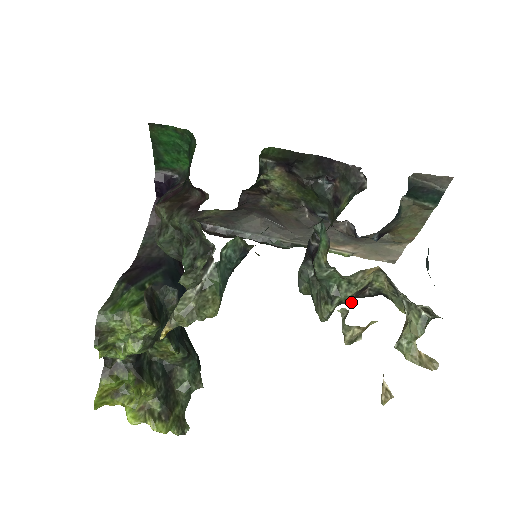
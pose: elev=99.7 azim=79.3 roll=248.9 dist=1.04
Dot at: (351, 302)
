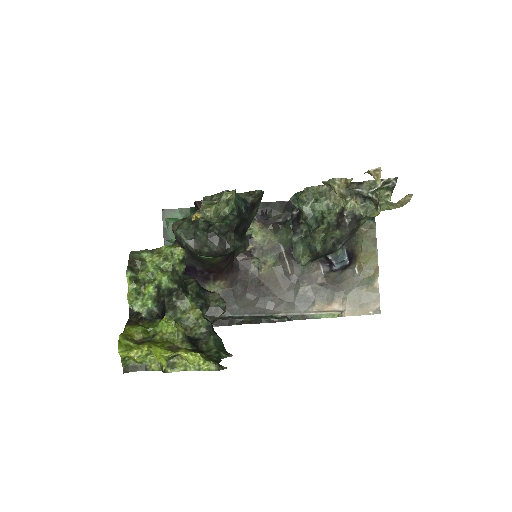
Dot at: (337, 223)
